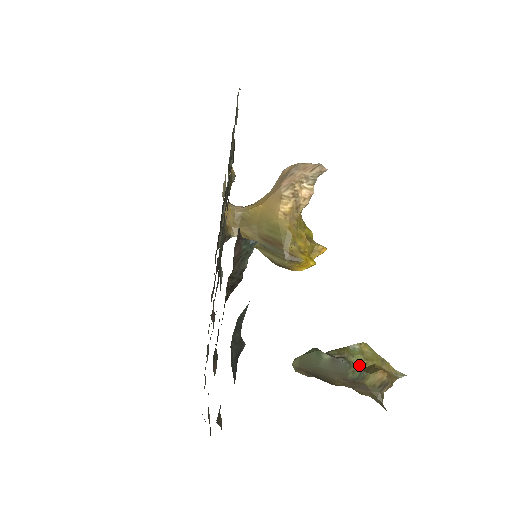
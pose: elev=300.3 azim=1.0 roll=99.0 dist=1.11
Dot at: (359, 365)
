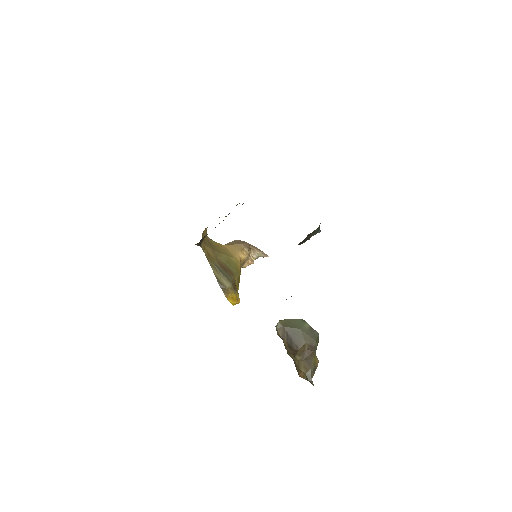
Dot at: occluded
